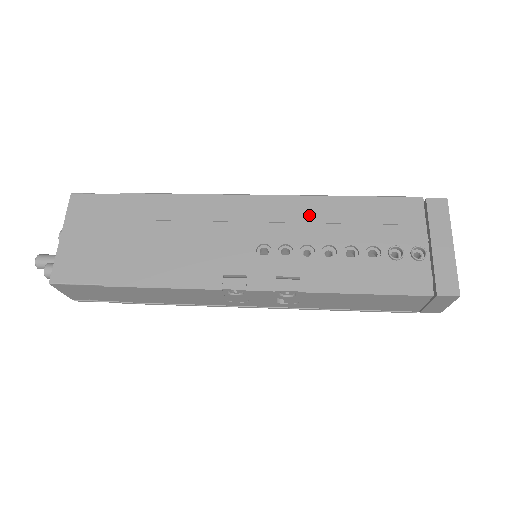
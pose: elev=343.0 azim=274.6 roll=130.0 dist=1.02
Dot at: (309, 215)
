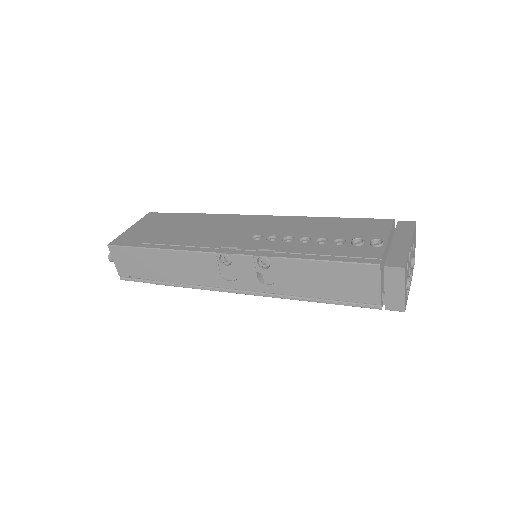
Dot at: (300, 224)
